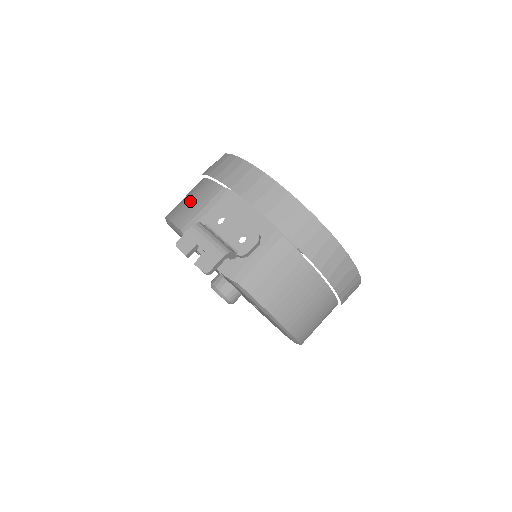
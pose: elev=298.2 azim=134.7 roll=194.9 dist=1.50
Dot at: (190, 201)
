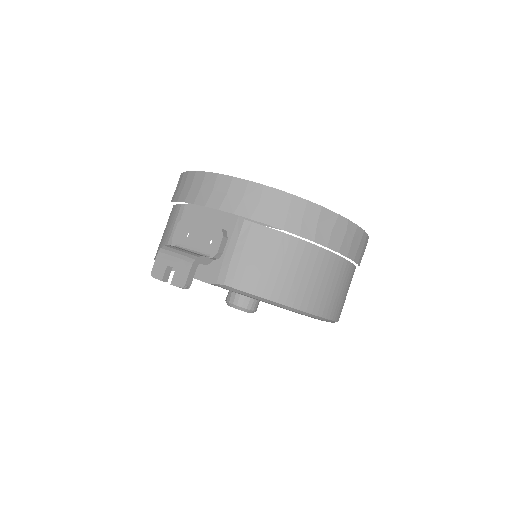
Dot at: (164, 233)
